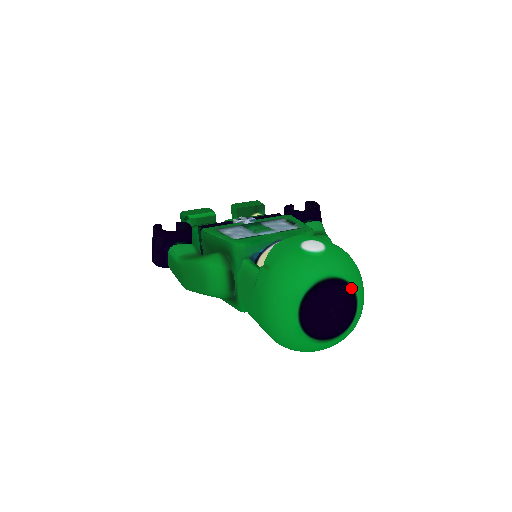
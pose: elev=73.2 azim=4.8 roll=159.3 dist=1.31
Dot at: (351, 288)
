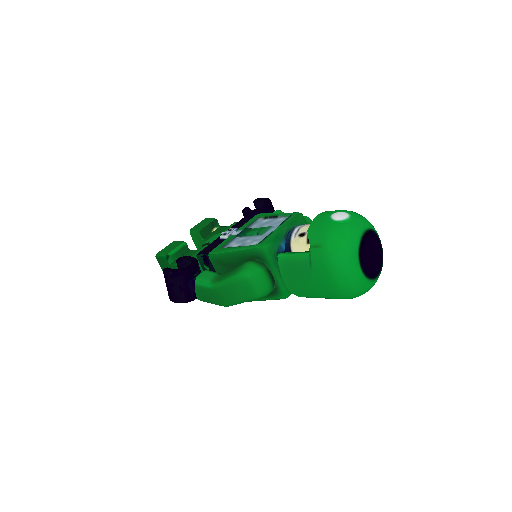
Dot at: (376, 233)
